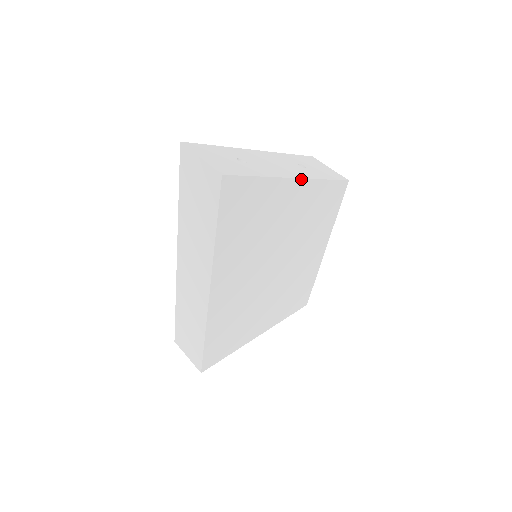
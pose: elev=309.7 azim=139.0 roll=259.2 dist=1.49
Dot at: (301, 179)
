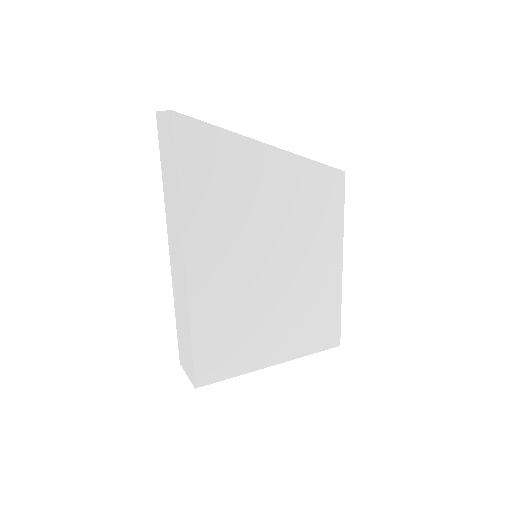
Dot at: (274, 148)
